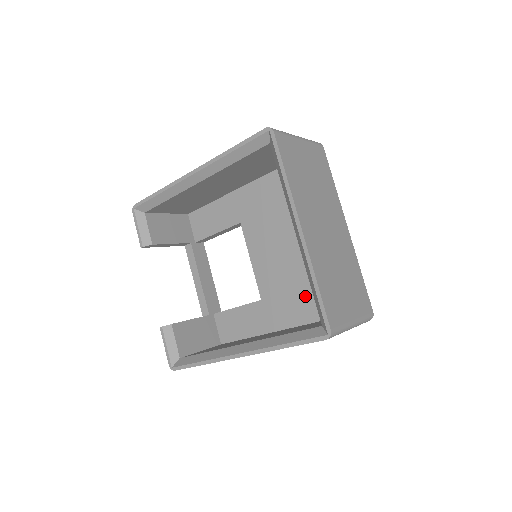
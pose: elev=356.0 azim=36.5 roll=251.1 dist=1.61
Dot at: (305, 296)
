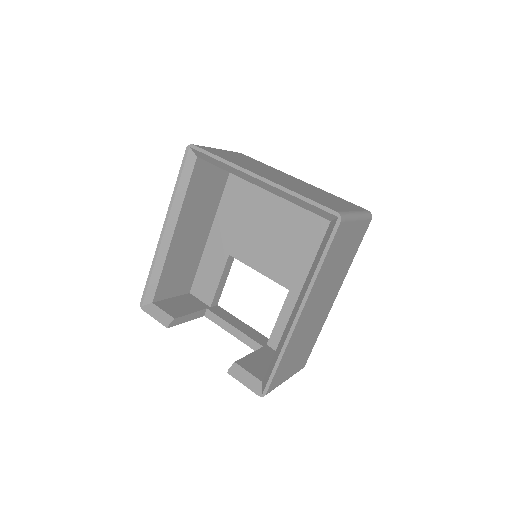
Dot at: (314, 250)
